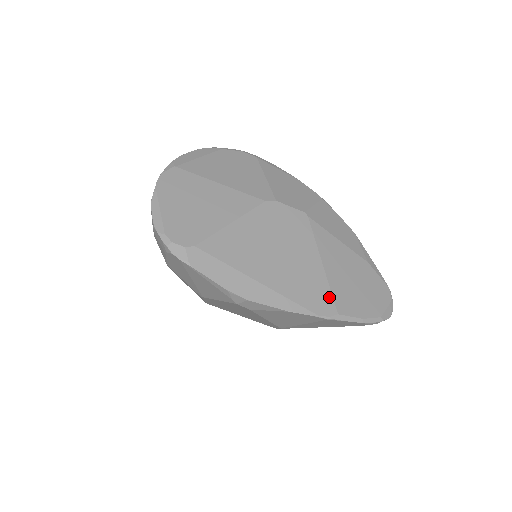
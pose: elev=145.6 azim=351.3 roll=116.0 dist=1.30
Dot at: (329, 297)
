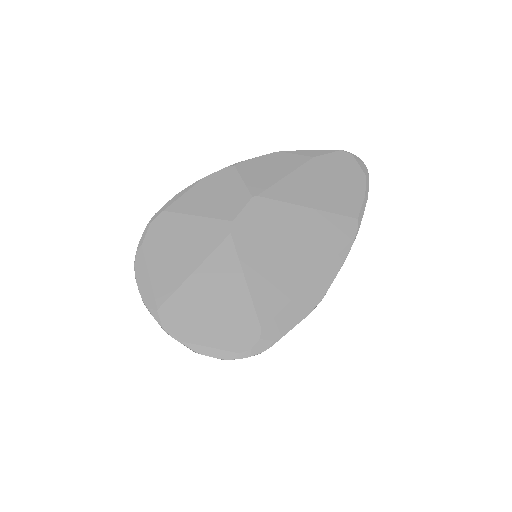
Dot at: (341, 219)
